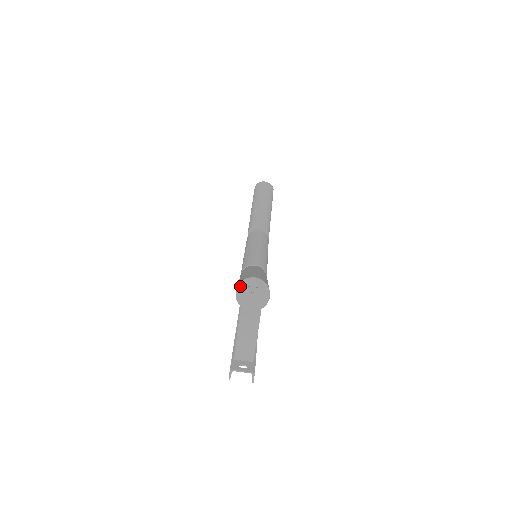
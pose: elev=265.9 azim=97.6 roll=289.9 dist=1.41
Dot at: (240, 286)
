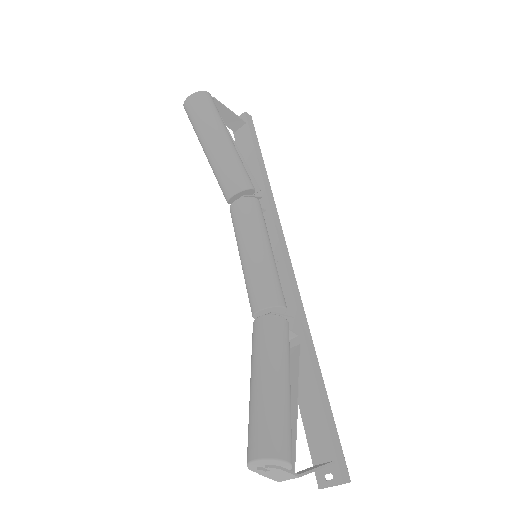
Dot at: (250, 469)
